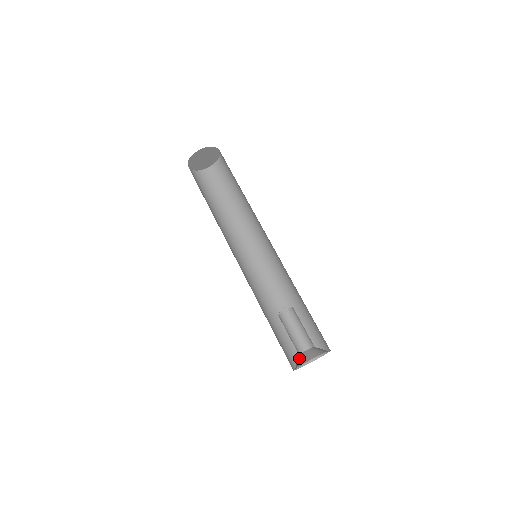
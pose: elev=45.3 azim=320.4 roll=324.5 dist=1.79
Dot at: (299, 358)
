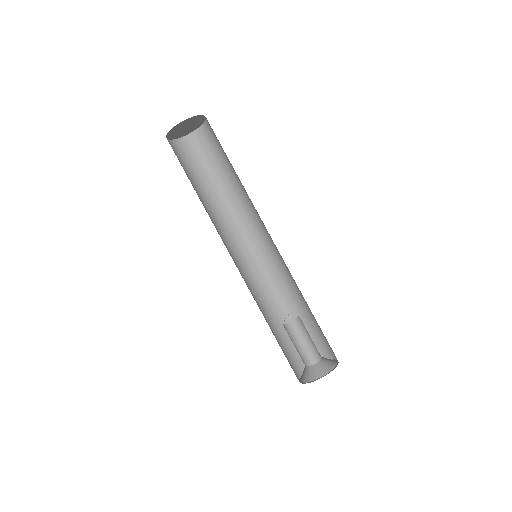
Dot at: (309, 371)
